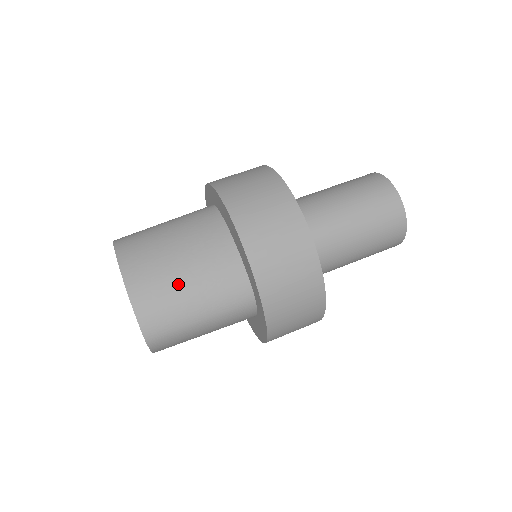
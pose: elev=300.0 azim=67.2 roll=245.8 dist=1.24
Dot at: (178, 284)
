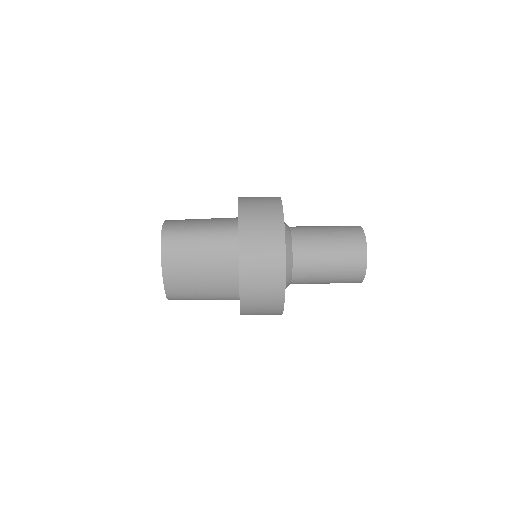
Dot at: (196, 219)
